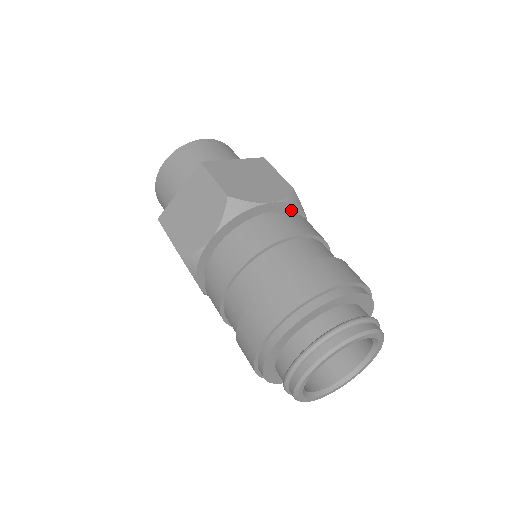
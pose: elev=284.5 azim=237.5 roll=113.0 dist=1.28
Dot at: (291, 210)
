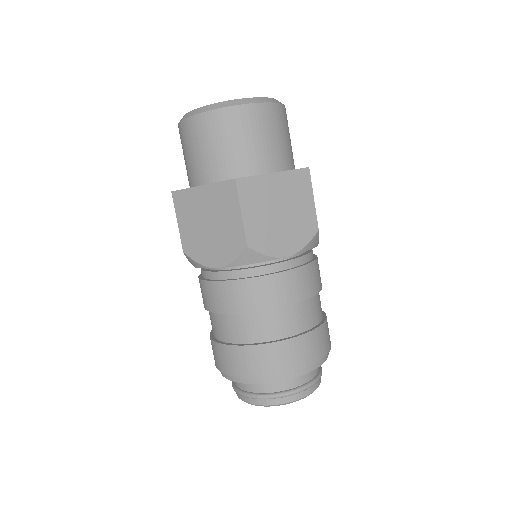
Dot at: occluded
